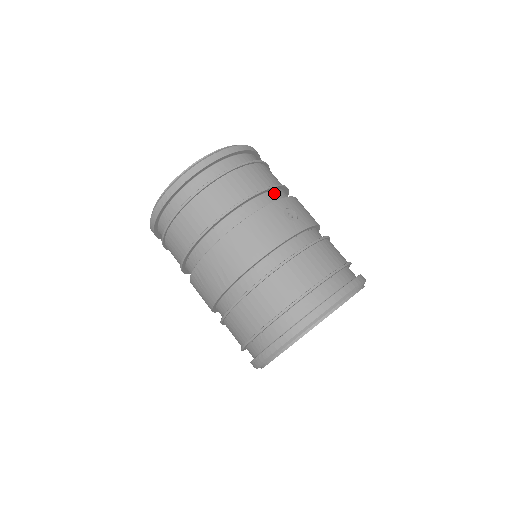
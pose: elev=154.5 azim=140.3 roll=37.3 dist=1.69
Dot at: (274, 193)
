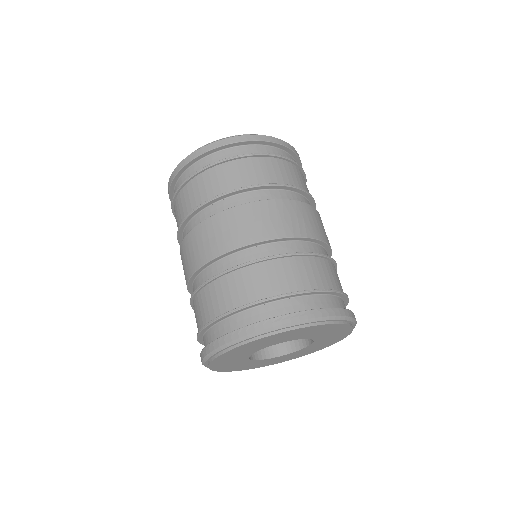
Dot at: occluded
